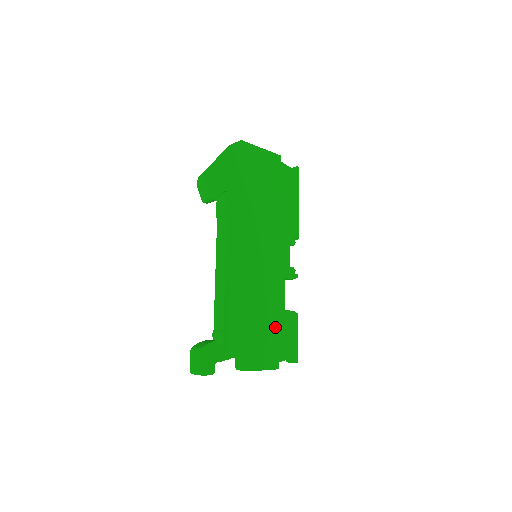
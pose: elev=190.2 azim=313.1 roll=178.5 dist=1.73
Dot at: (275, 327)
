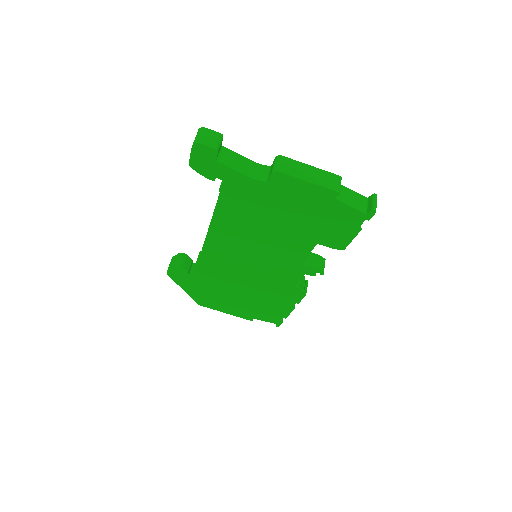
Dot at: occluded
